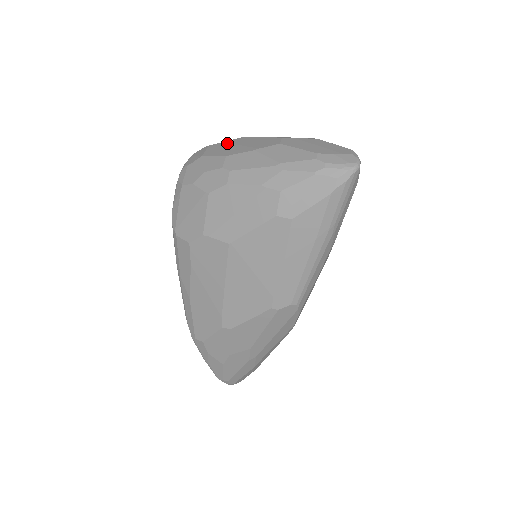
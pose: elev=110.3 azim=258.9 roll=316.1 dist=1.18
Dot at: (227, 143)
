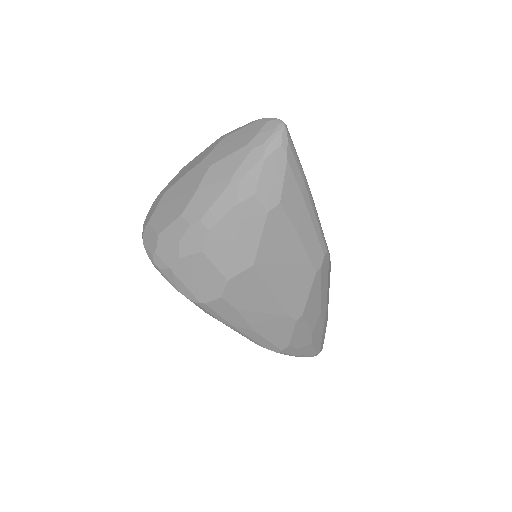
Dot at: (161, 207)
